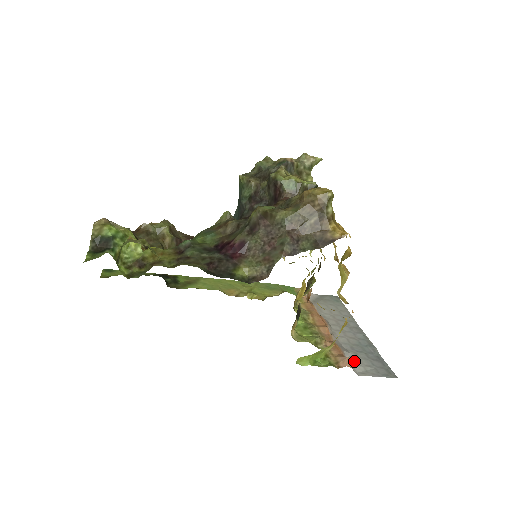
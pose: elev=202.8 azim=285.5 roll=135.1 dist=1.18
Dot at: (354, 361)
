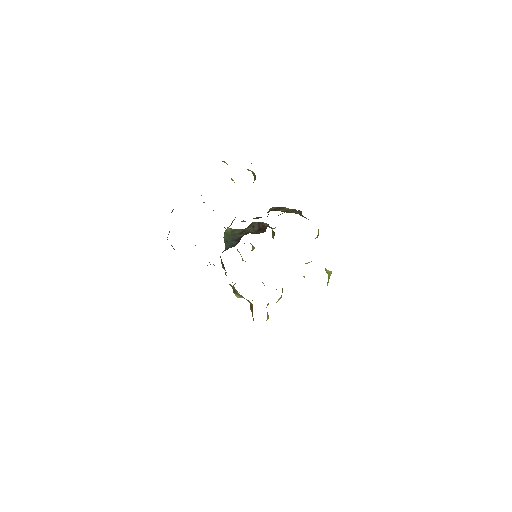
Dot at: occluded
